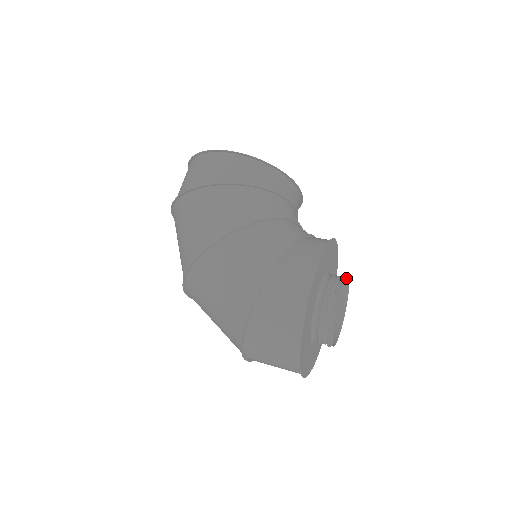
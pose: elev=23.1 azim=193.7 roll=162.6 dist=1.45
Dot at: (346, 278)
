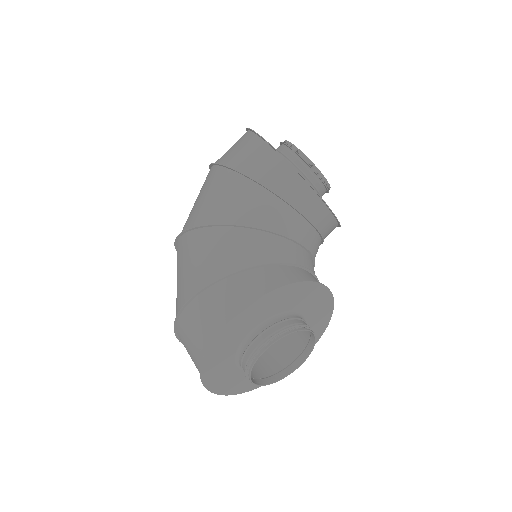
Dot at: (299, 329)
